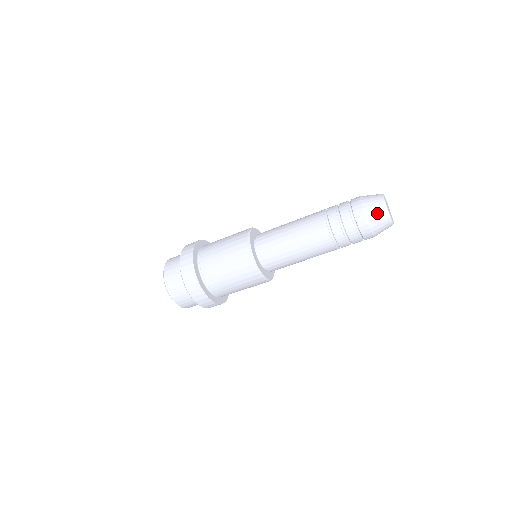
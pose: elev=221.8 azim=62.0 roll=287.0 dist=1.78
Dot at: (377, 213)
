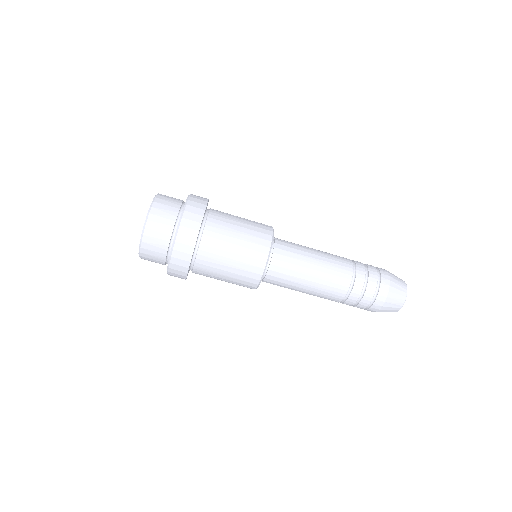
Dot at: (399, 293)
